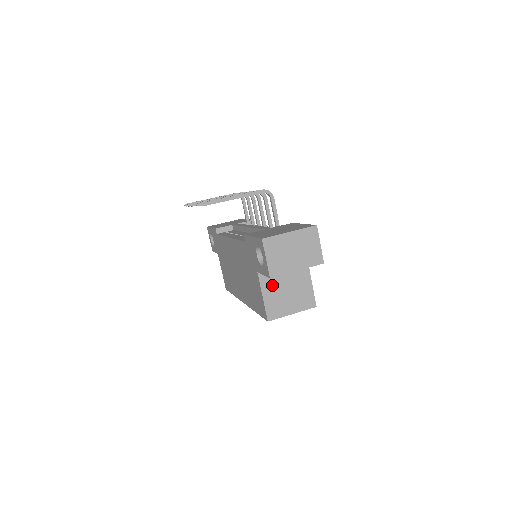
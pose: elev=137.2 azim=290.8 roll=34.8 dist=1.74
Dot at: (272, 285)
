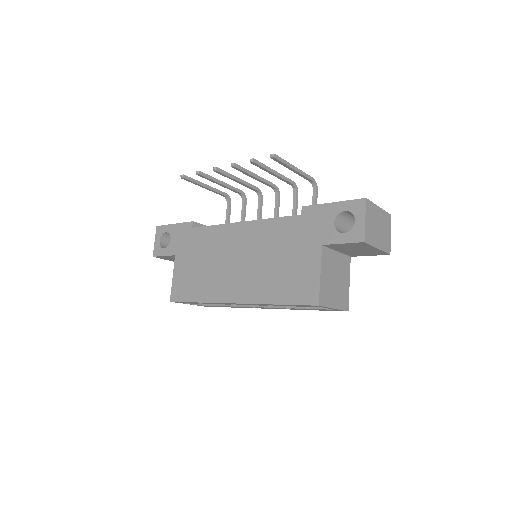
Dot at: (328, 266)
